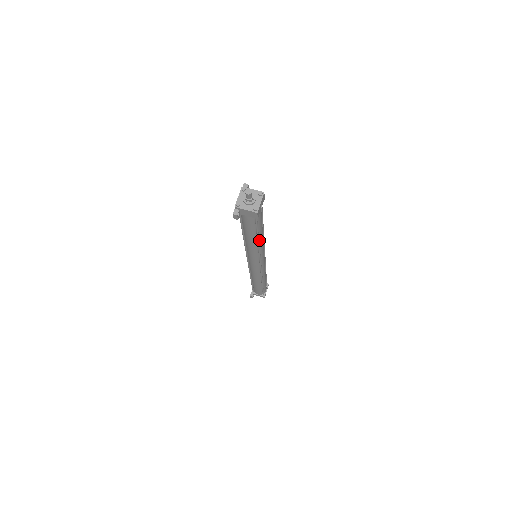
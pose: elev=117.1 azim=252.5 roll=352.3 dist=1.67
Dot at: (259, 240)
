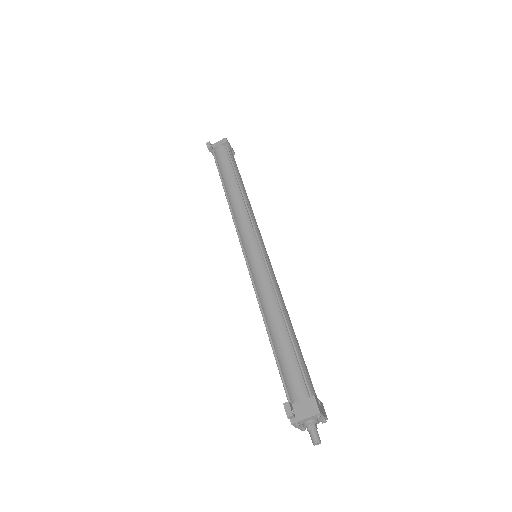
Dot at: occluded
